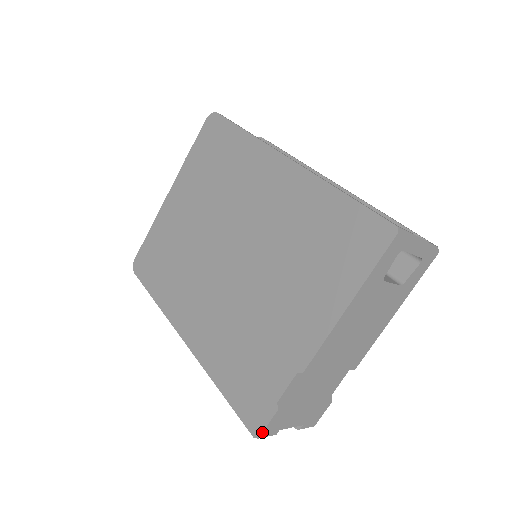
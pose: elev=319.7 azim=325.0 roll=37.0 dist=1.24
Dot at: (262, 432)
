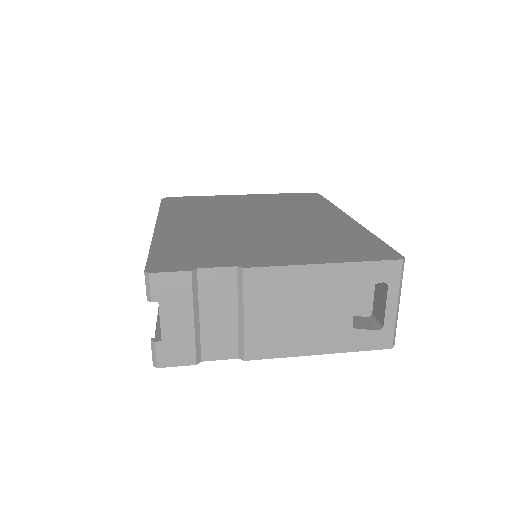
Dot at: (158, 272)
